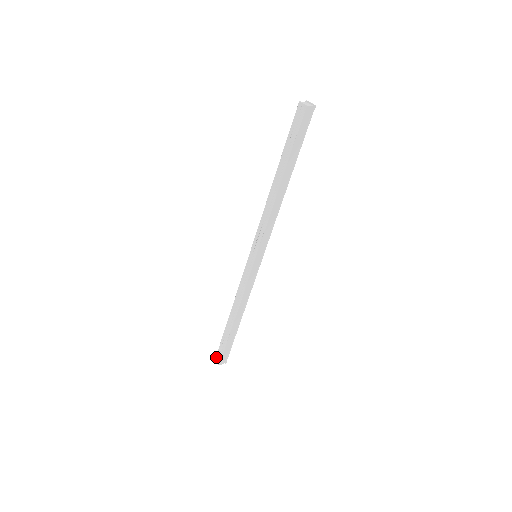
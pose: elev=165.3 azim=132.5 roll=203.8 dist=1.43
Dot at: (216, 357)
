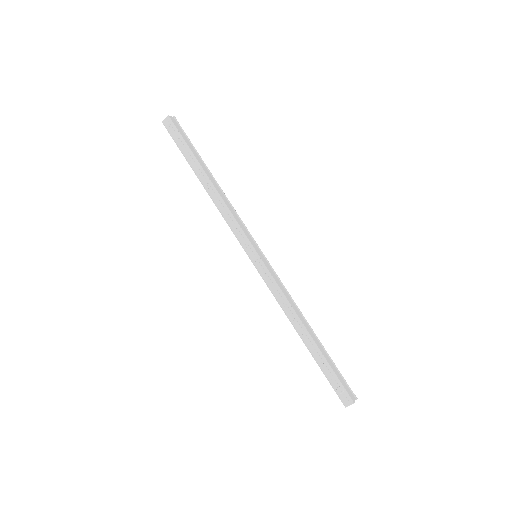
Dot at: (342, 402)
